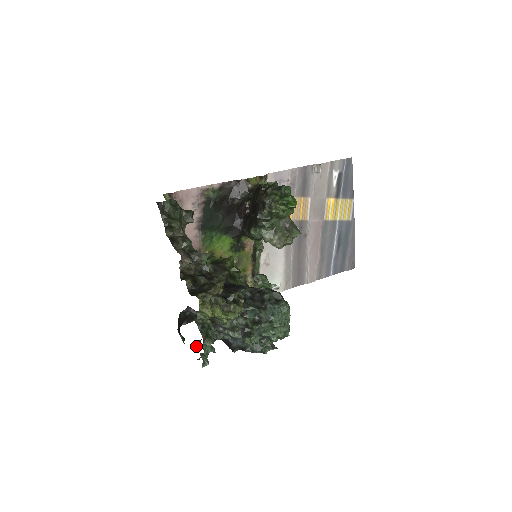
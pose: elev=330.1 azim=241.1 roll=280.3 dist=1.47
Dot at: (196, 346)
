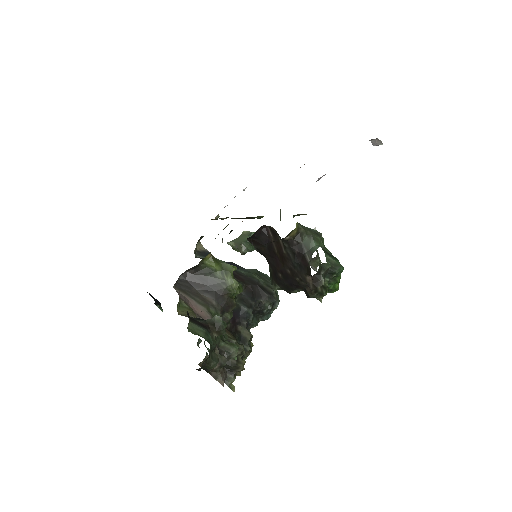
Dot at: occluded
